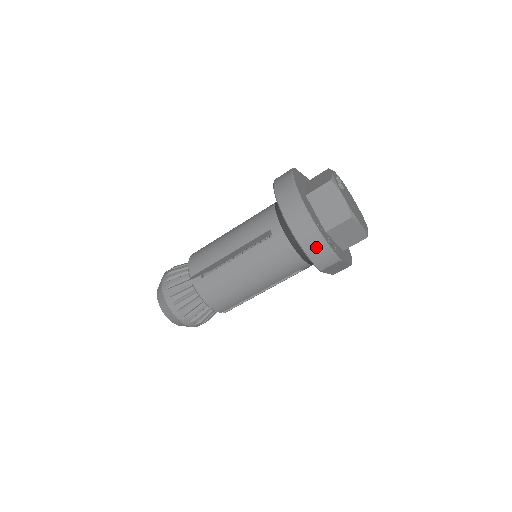
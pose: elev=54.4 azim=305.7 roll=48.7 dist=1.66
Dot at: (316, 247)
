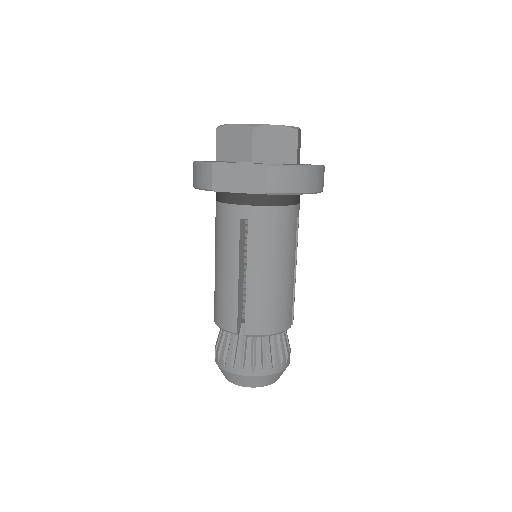
Dot at: (196, 174)
